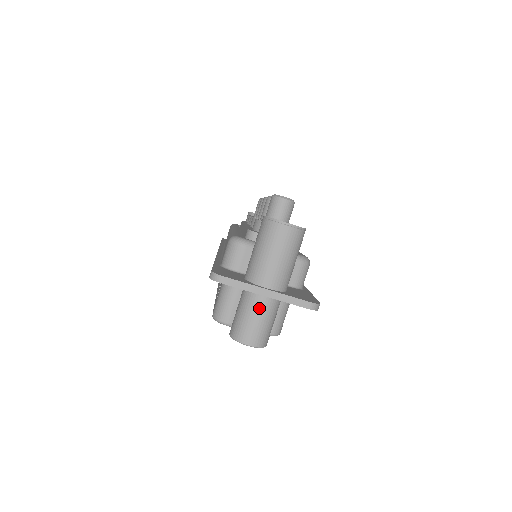
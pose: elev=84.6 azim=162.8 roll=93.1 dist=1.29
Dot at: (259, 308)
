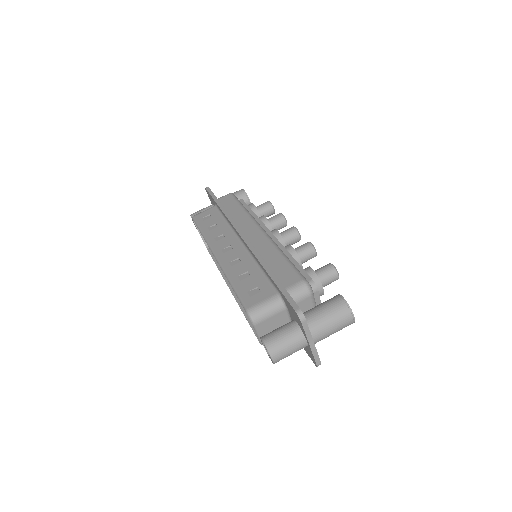
Dot at: (298, 346)
